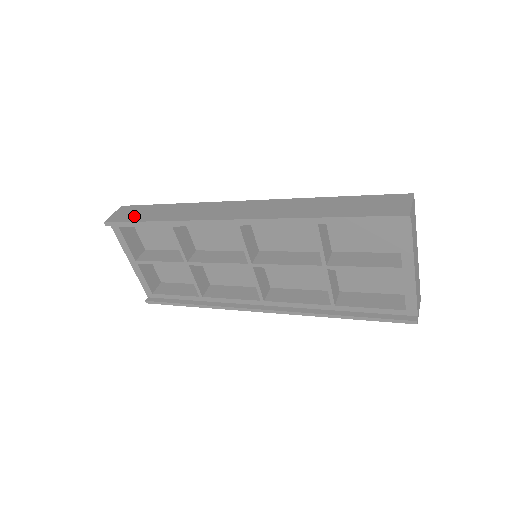
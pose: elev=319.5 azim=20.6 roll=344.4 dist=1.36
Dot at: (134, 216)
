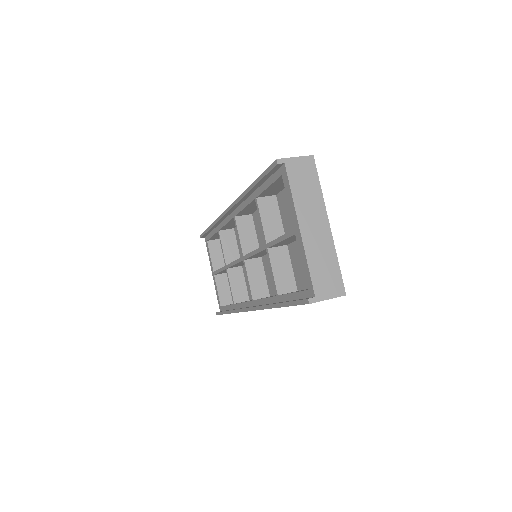
Dot at: occluded
